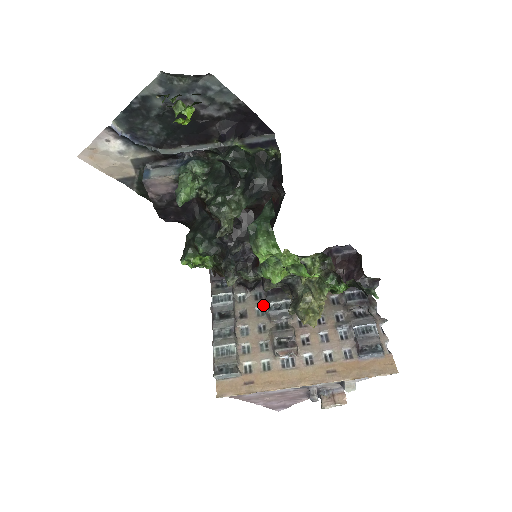
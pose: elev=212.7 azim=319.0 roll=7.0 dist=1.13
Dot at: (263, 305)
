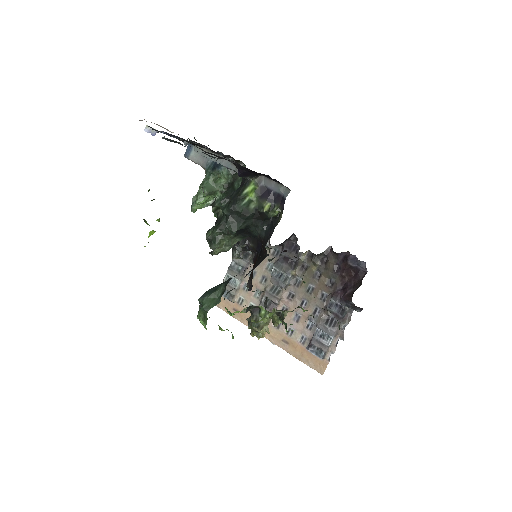
Dot at: (274, 263)
